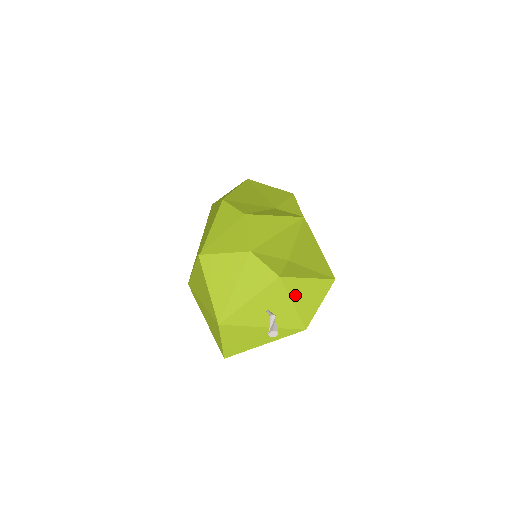
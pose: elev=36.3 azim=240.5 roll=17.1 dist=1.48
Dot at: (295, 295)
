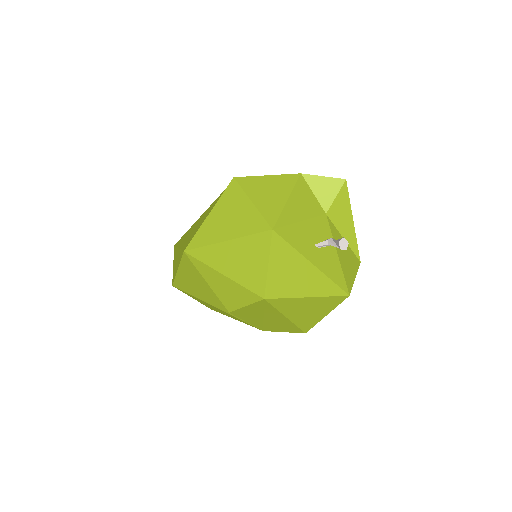
Dot at: occluded
